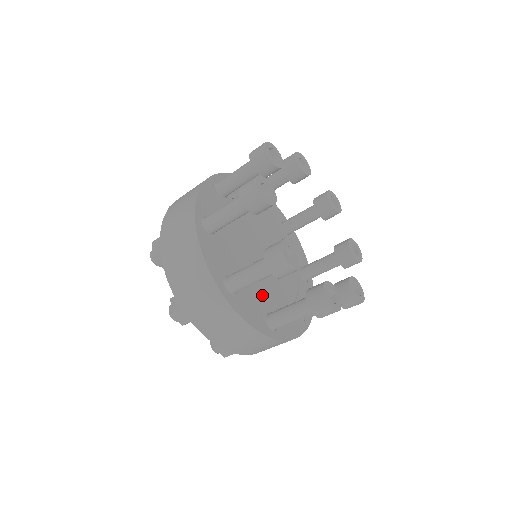
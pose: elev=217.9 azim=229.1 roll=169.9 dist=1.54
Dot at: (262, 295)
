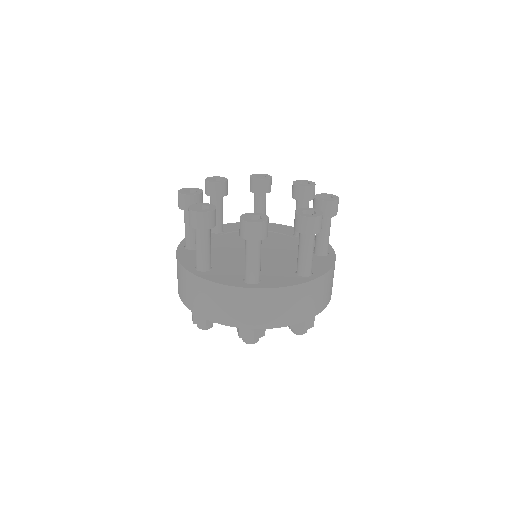
Dot at: (219, 260)
